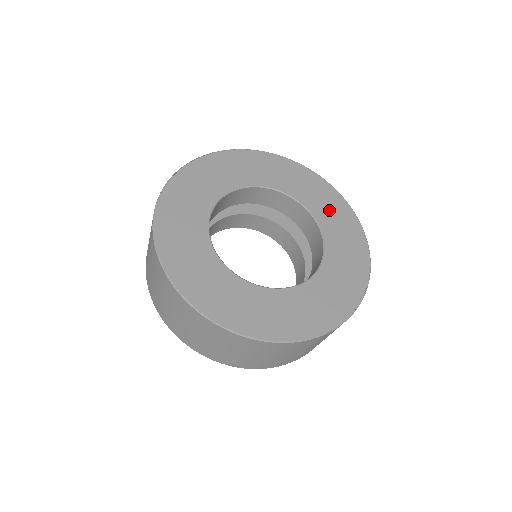
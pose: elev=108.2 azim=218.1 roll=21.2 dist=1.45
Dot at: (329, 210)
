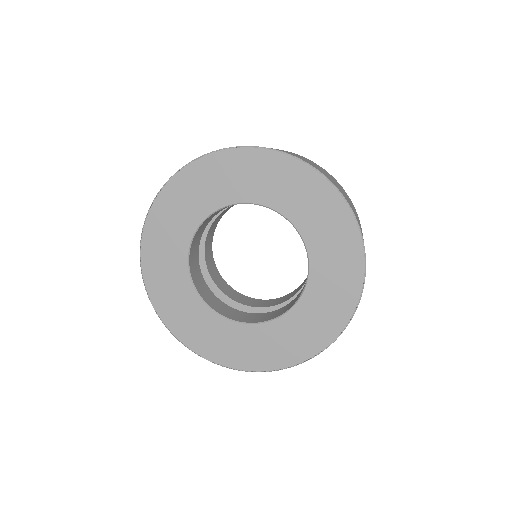
Dot at: (329, 238)
